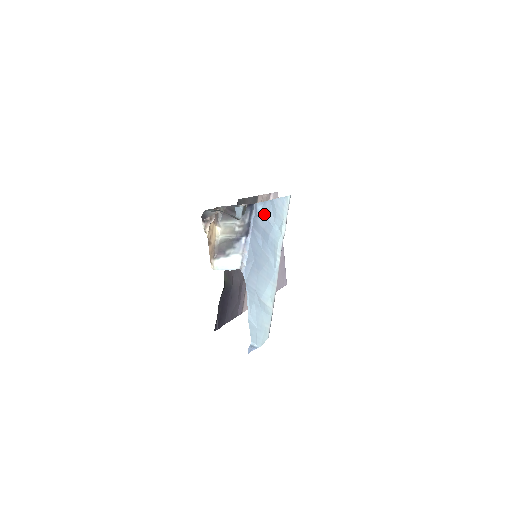
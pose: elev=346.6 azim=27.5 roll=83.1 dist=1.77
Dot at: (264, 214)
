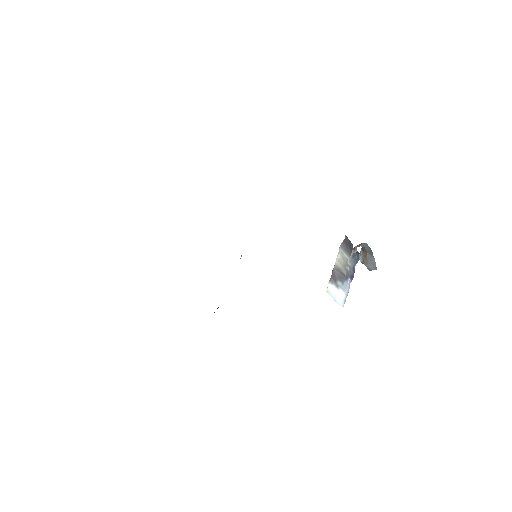
Dot at: occluded
